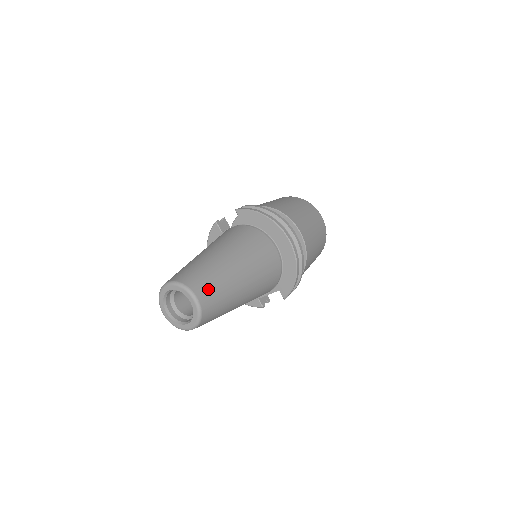
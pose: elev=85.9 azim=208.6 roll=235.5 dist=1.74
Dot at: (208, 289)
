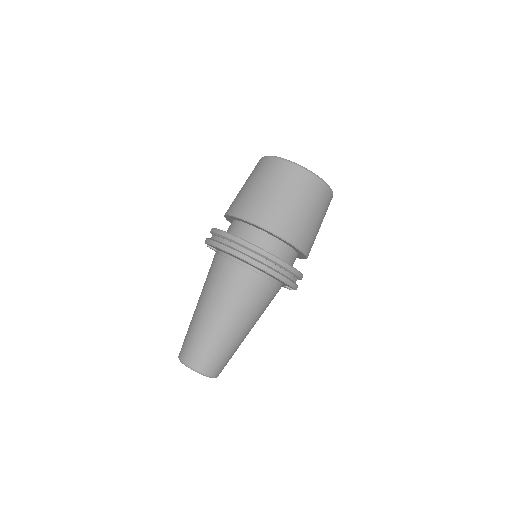
Dot at: (201, 357)
